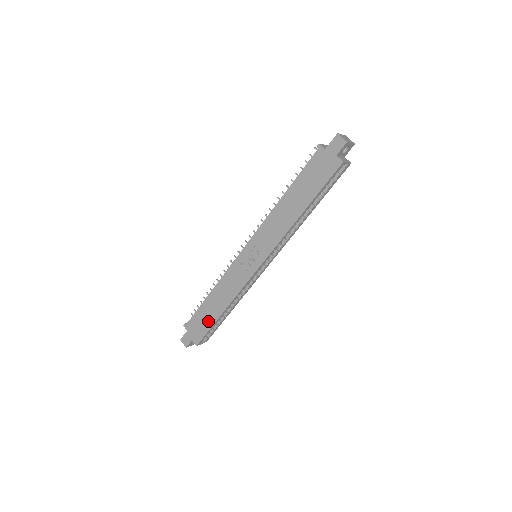
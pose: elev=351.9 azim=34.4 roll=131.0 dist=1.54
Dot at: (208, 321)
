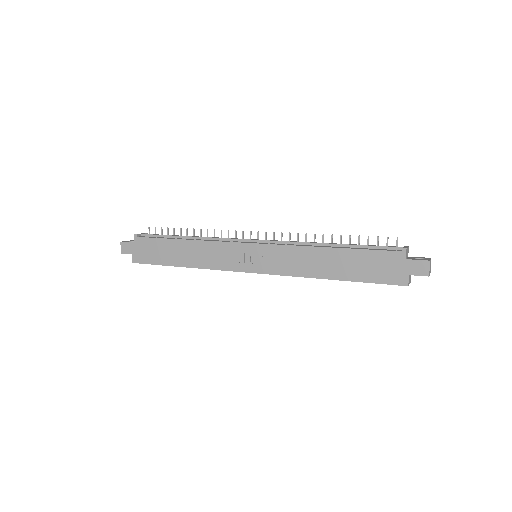
Dot at: (162, 258)
